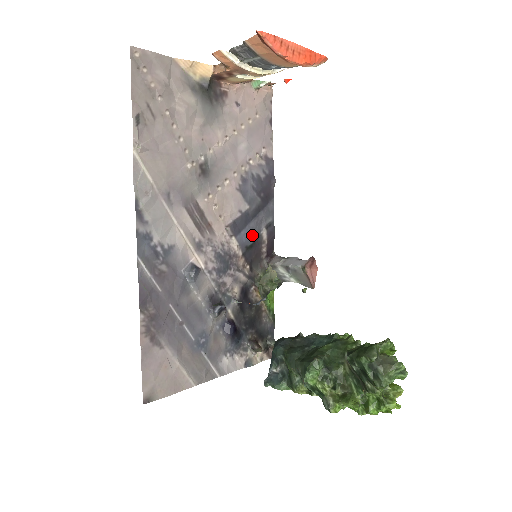
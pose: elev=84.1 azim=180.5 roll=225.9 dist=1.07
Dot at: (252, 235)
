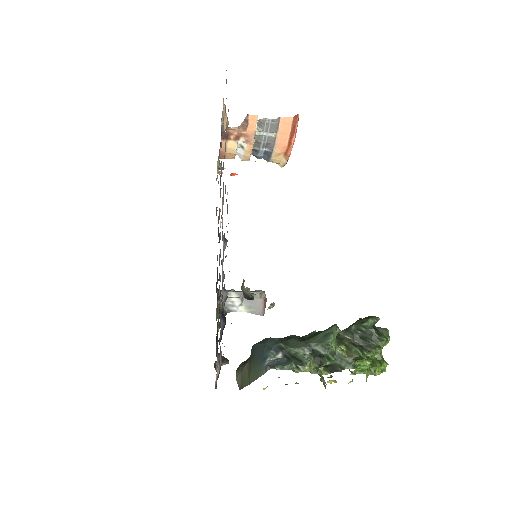
Dot at: occluded
